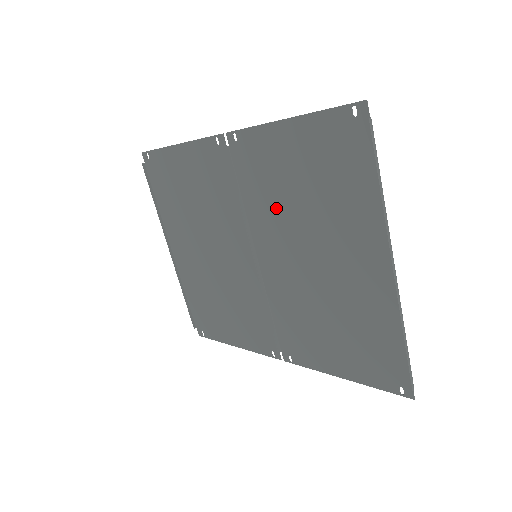
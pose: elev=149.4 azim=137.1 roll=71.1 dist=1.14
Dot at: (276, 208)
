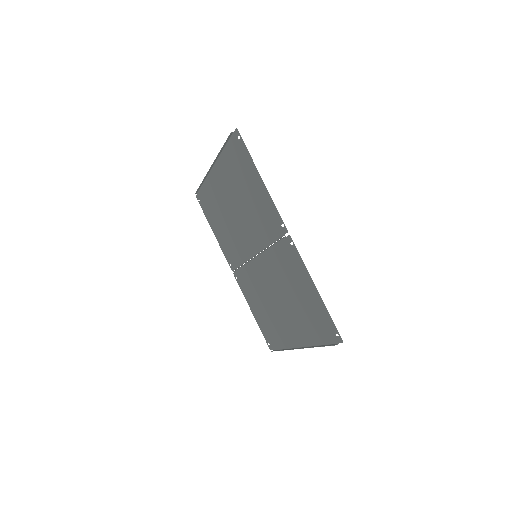
Dot at: (281, 276)
